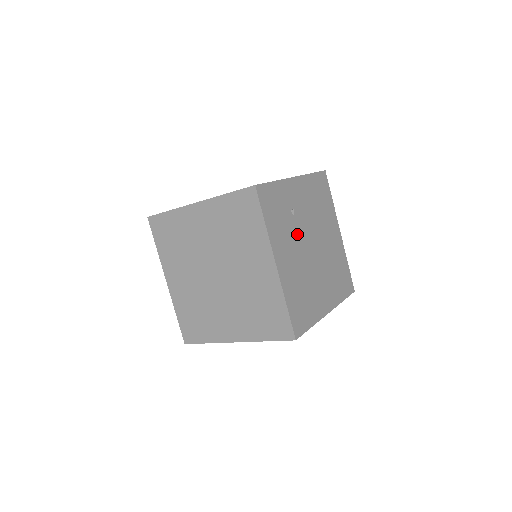
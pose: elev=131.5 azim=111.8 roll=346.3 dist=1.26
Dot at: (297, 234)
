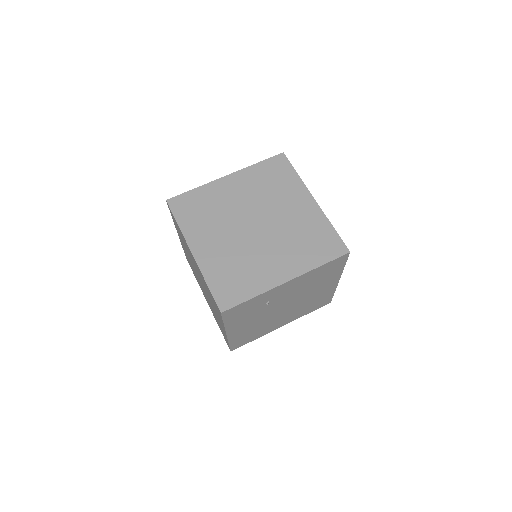
Dot at: (266, 310)
